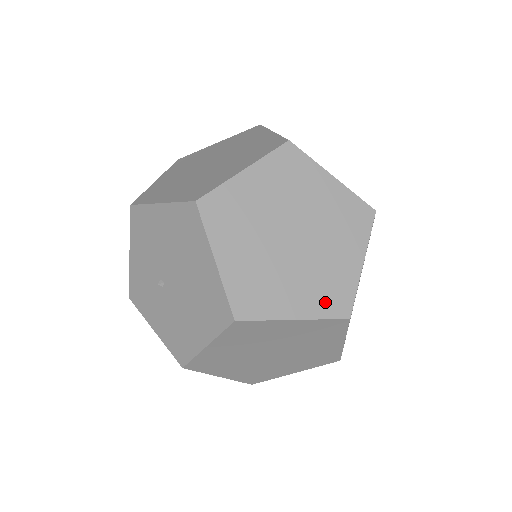
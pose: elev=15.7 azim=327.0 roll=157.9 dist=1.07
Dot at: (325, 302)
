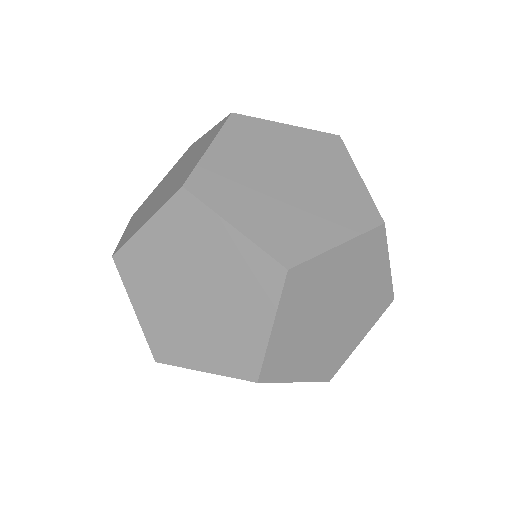
Dot at: (375, 312)
